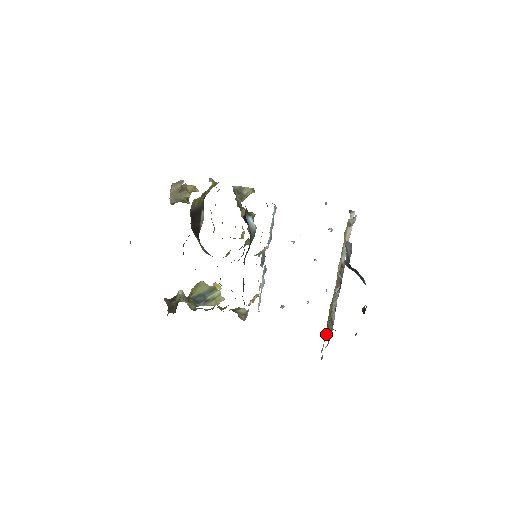
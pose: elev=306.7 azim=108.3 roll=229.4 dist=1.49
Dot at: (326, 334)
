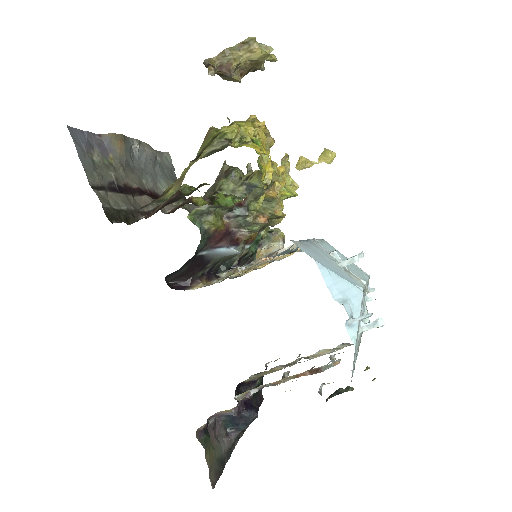
Dot at: occluded
